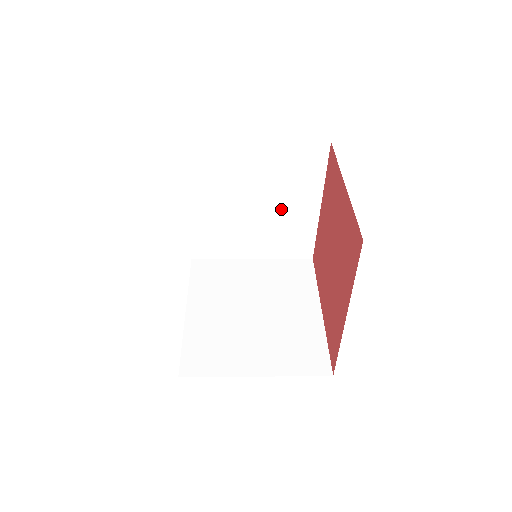
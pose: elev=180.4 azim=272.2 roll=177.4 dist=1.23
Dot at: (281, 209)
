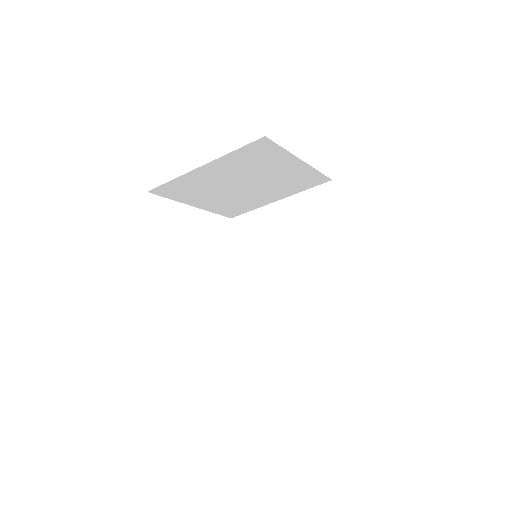
Dot at: (313, 258)
